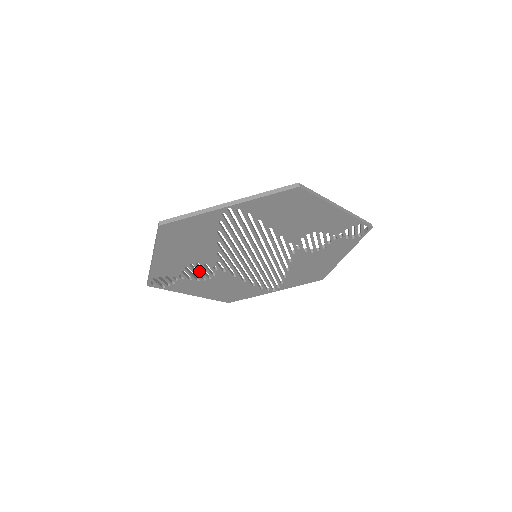
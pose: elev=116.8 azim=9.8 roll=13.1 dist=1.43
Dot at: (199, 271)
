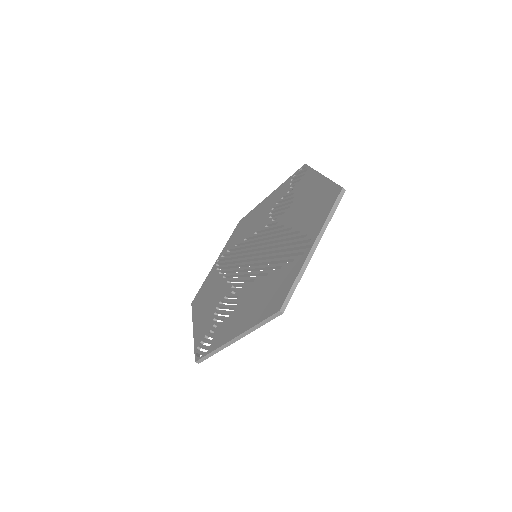
Dot at: (229, 309)
